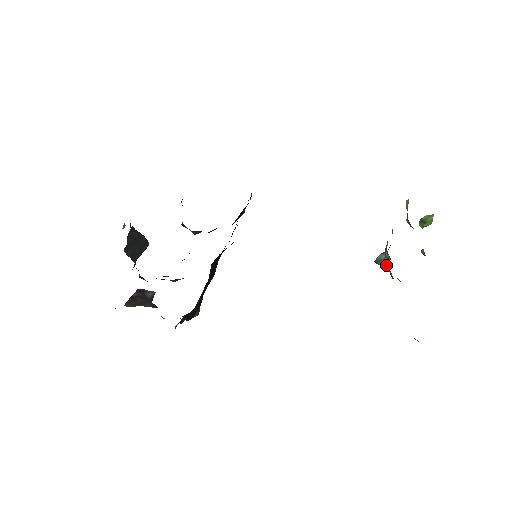
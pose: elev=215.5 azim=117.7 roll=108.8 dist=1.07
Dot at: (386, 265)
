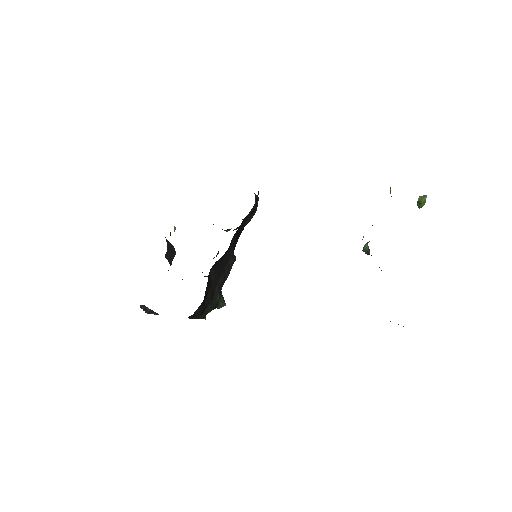
Dot at: occluded
